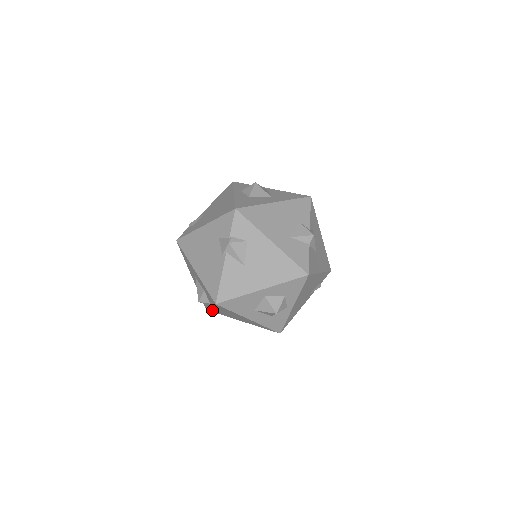
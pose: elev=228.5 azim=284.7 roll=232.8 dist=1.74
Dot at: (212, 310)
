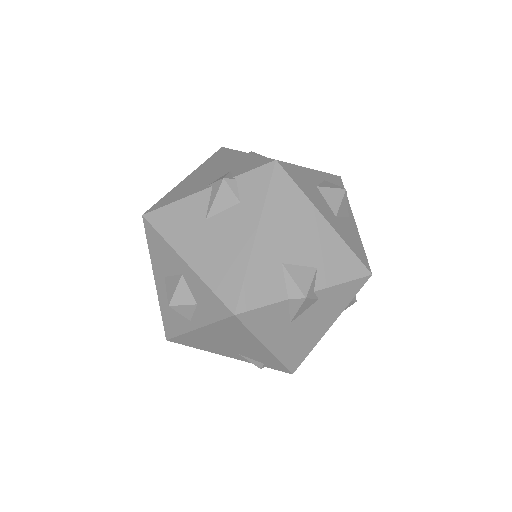
Dot at: occluded
